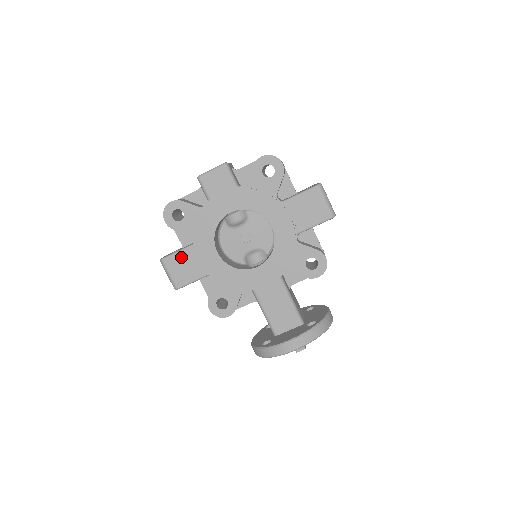
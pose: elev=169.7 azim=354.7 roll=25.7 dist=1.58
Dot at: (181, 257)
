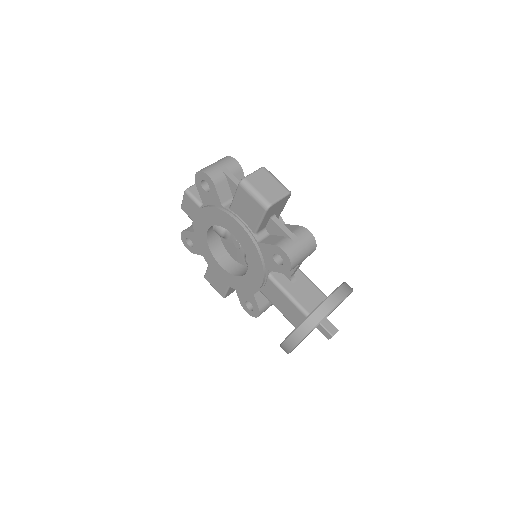
Dot at: (210, 273)
